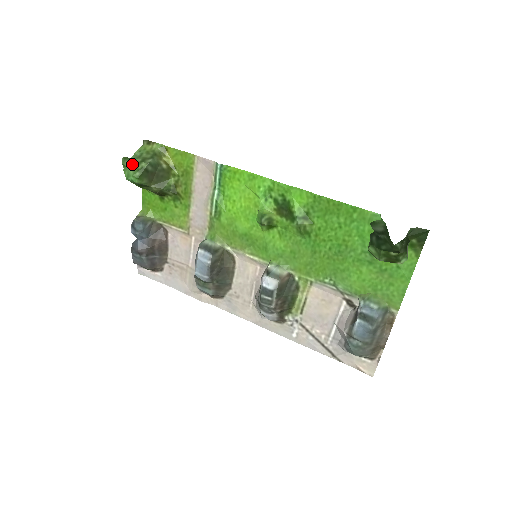
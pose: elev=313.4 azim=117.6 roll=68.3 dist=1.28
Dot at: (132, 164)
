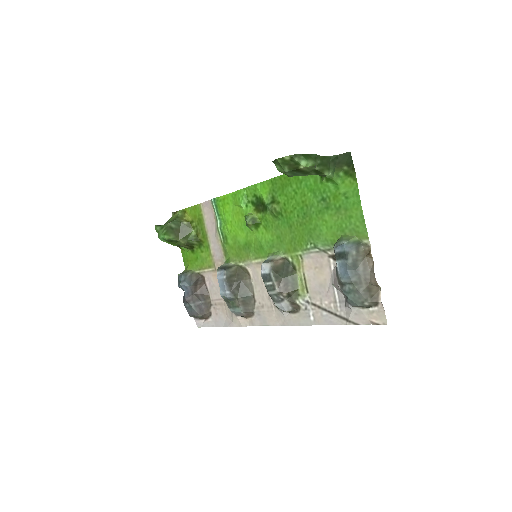
Dot at: (162, 228)
